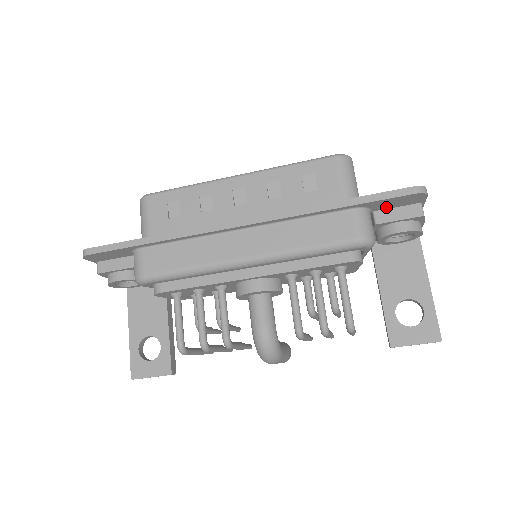
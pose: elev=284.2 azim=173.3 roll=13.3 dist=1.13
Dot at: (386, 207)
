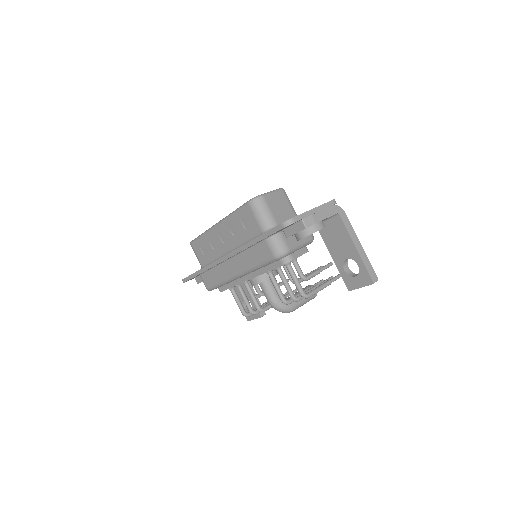
Dot at: (285, 228)
